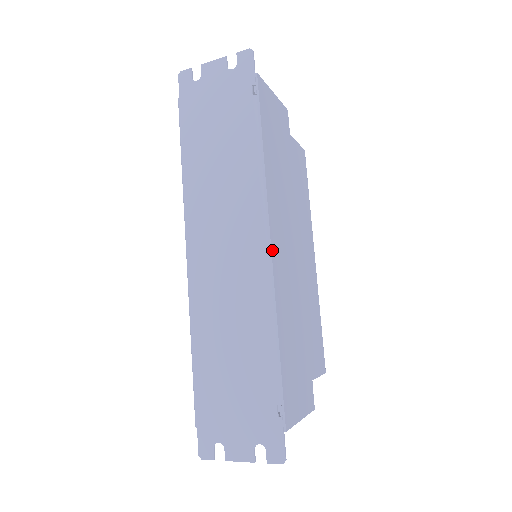
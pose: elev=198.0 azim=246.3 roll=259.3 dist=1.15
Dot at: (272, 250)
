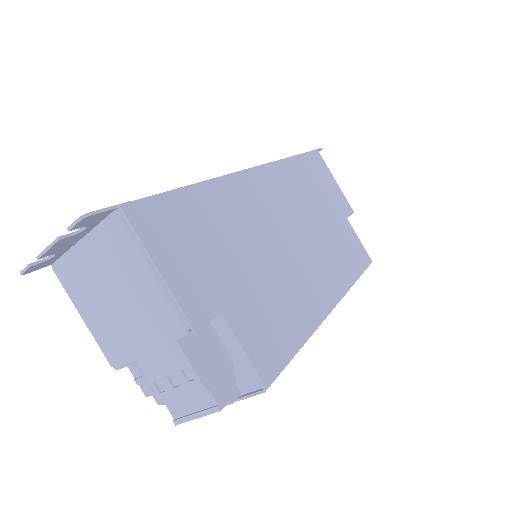
Dot at: (249, 171)
